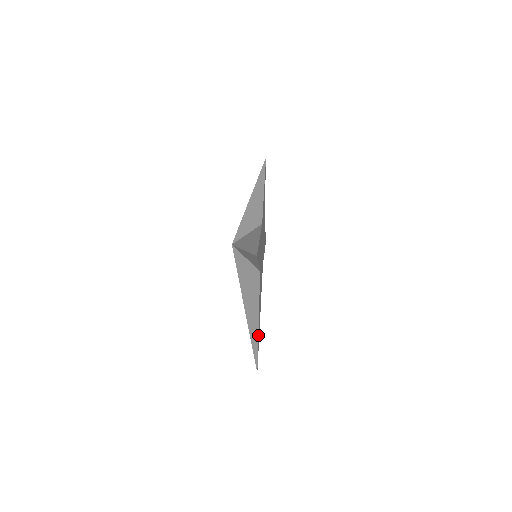
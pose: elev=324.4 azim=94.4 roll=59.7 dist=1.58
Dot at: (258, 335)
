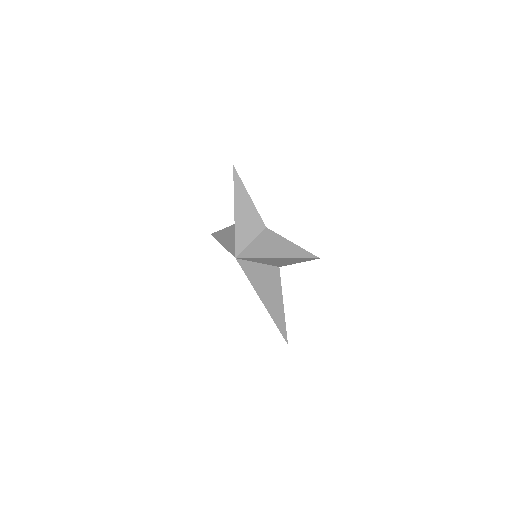
Dot at: (283, 317)
